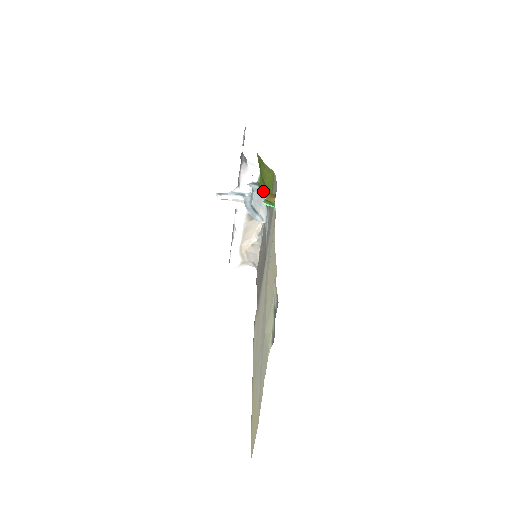
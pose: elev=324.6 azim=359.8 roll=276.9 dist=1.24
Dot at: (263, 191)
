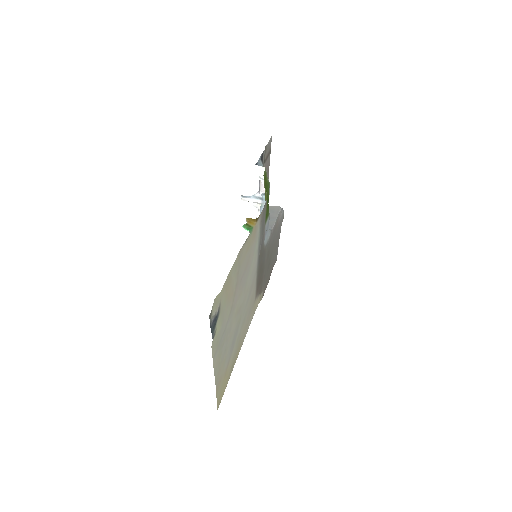
Dot at: (268, 204)
